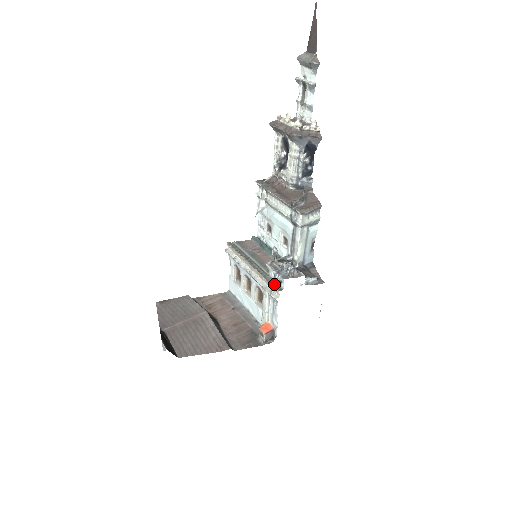
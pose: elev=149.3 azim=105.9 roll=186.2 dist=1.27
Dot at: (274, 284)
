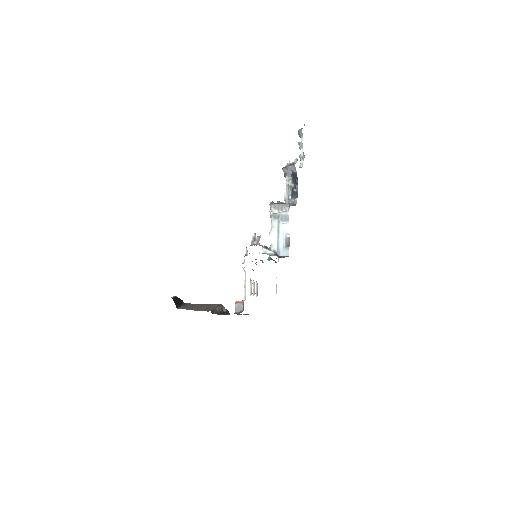
Dot at: (245, 255)
